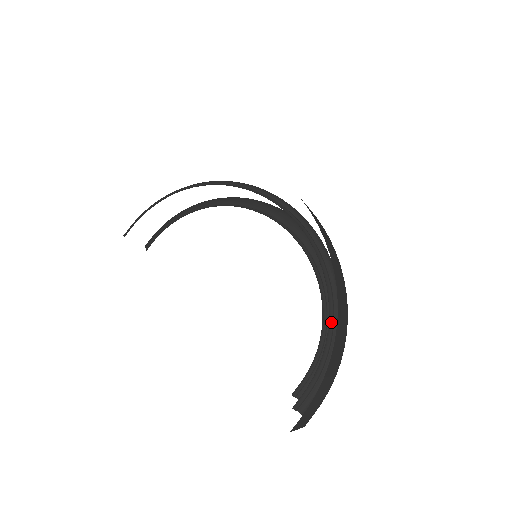
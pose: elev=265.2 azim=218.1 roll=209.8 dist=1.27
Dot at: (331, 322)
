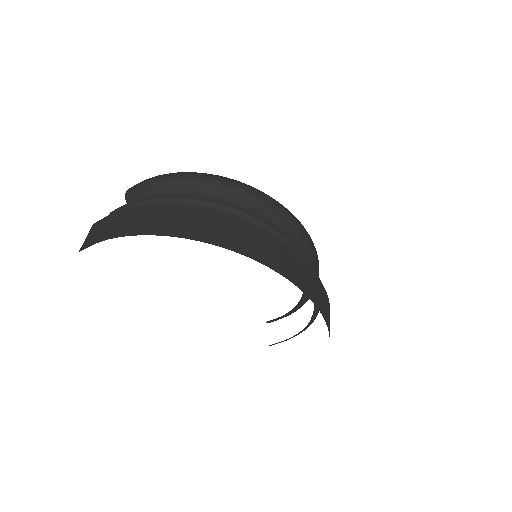
Dot at: occluded
